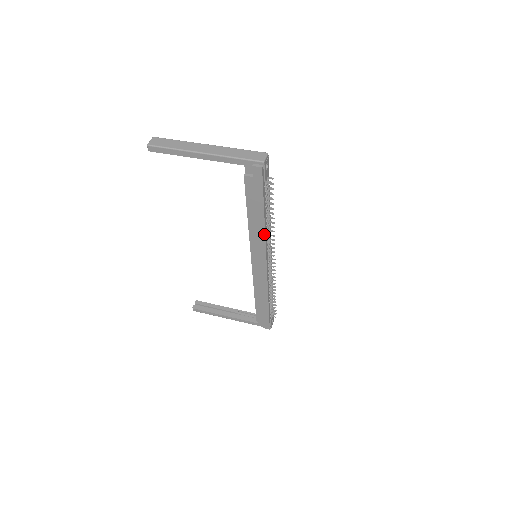
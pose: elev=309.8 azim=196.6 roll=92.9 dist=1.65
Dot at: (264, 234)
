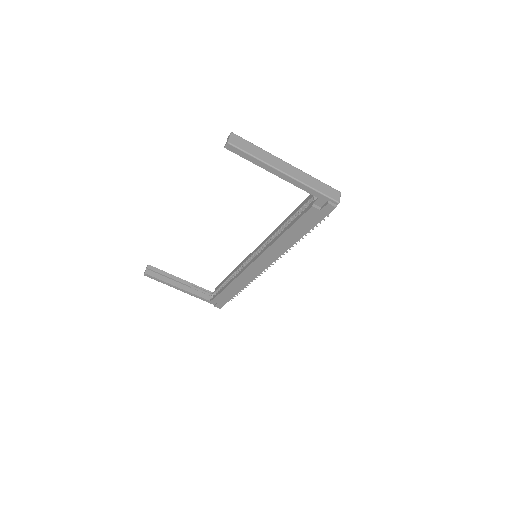
Dot at: (287, 249)
